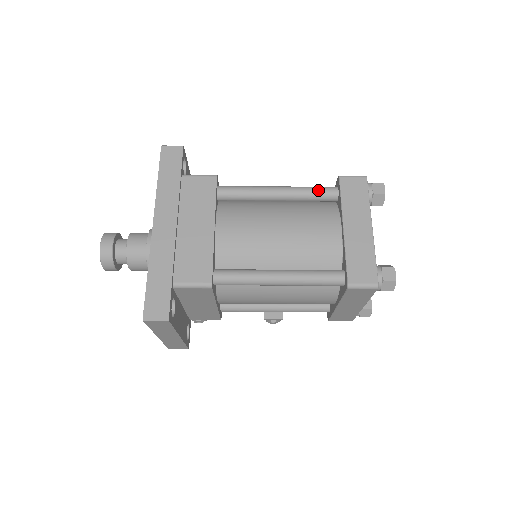
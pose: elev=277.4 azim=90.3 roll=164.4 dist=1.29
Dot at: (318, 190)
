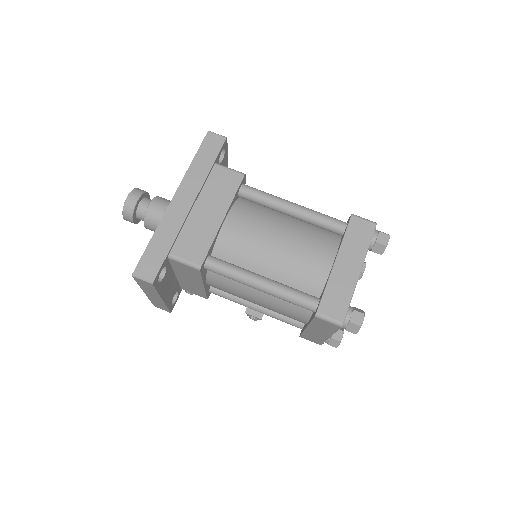
Dot at: (328, 220)
